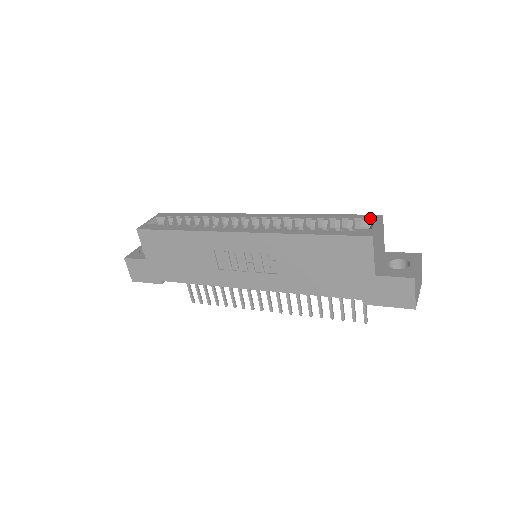
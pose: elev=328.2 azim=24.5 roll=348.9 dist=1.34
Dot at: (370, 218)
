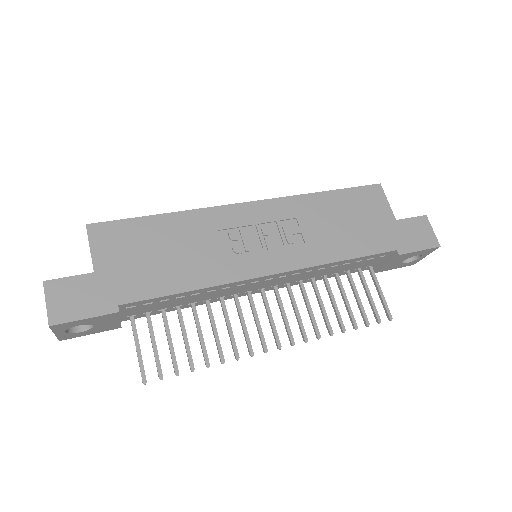
Dot at: occluded
